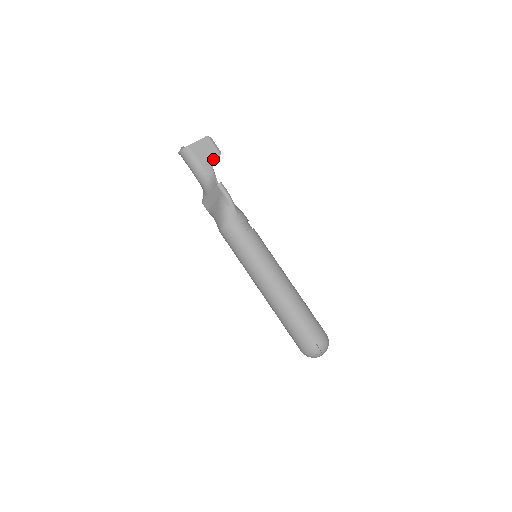
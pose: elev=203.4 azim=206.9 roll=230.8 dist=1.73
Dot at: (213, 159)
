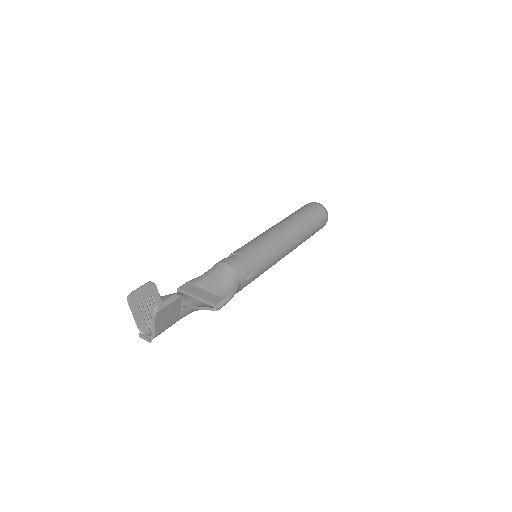
Dot at: (179, 304)
